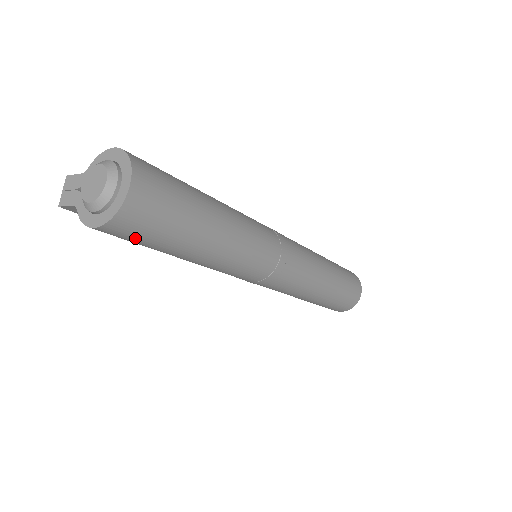
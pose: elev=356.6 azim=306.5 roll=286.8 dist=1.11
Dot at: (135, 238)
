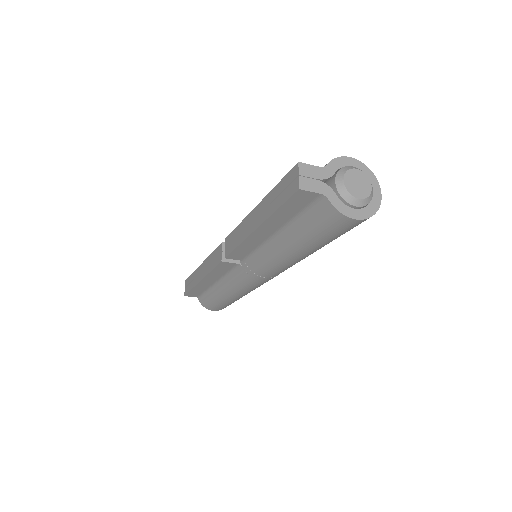
Dot at: (343, 232)
